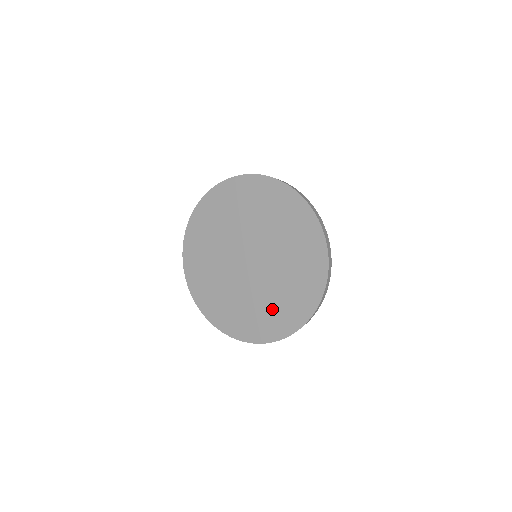
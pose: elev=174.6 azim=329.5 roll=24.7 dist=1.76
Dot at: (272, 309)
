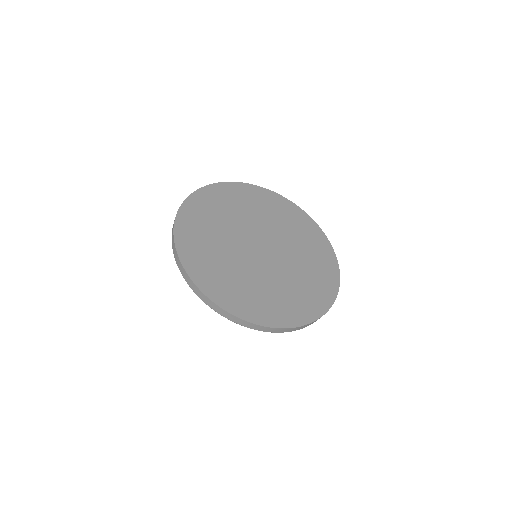
Dot at: (244, 288)
